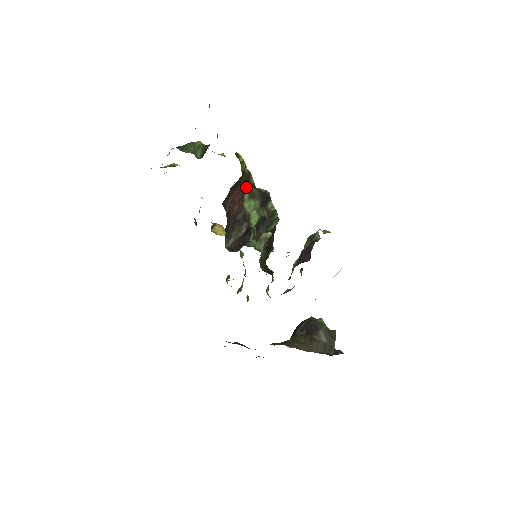
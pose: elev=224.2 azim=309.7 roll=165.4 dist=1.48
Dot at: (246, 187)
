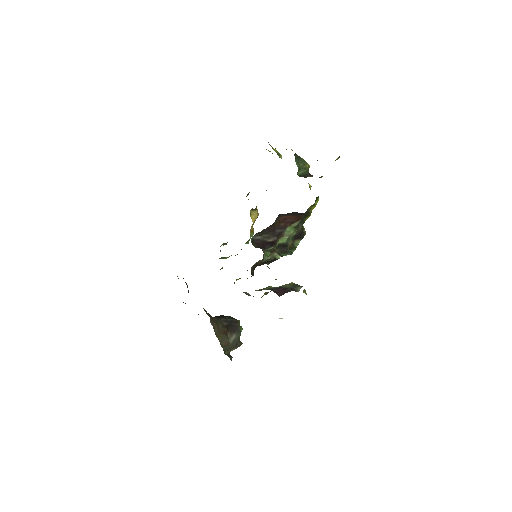
Dot at: (300, 220)
